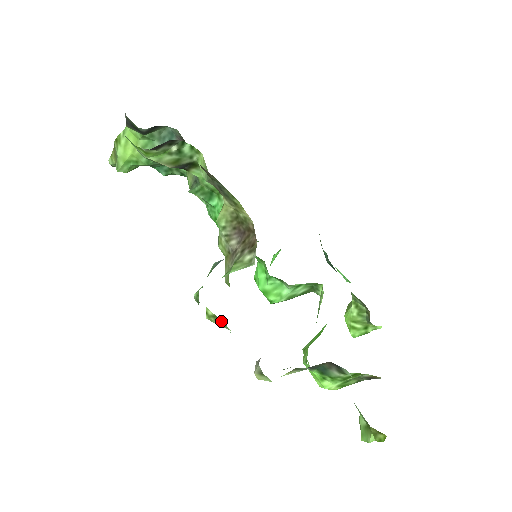
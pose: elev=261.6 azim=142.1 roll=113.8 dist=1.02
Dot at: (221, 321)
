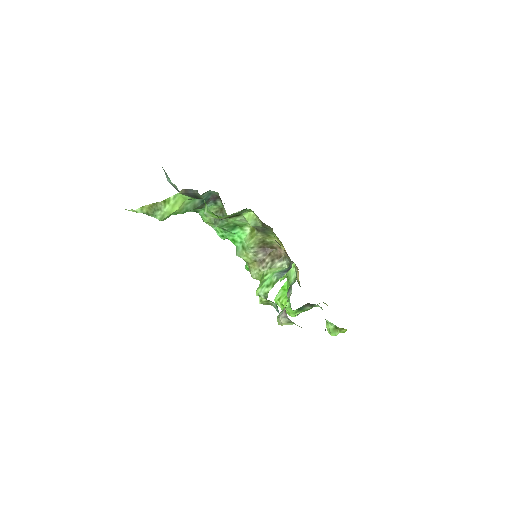
Dot at: (271, 303)
